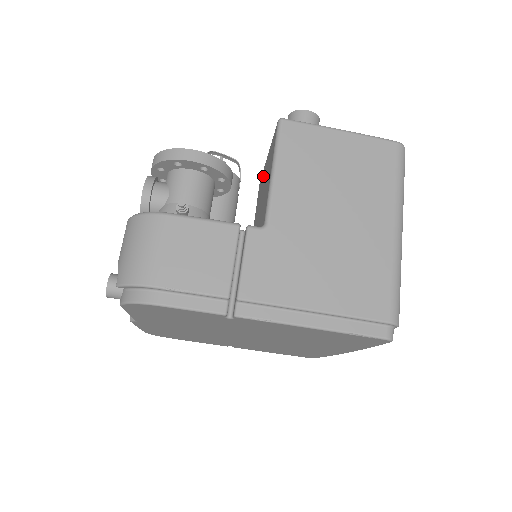
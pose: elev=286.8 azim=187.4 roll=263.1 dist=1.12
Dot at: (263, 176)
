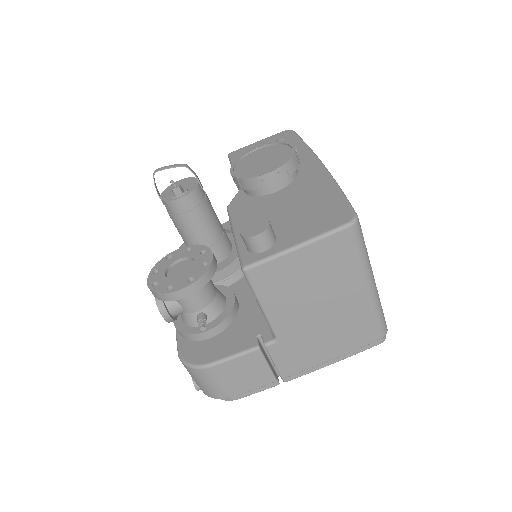
Dot at: occluded
